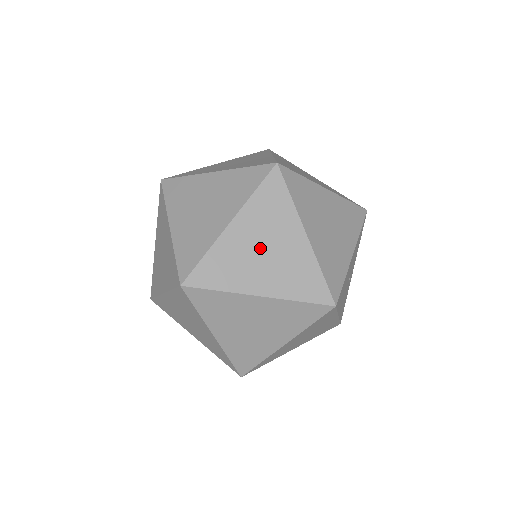
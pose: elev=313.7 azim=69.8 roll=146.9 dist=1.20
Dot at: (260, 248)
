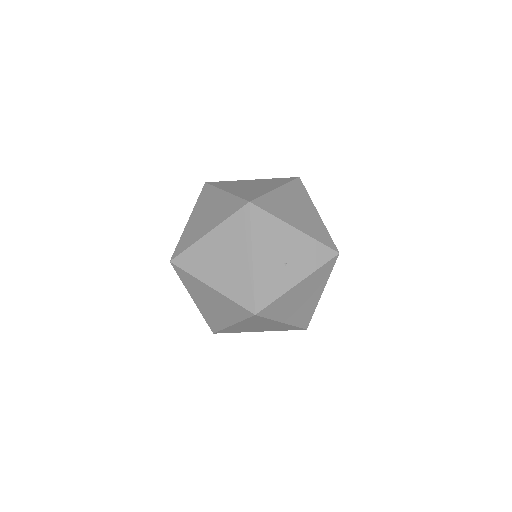
Dot at: (251, 185)
